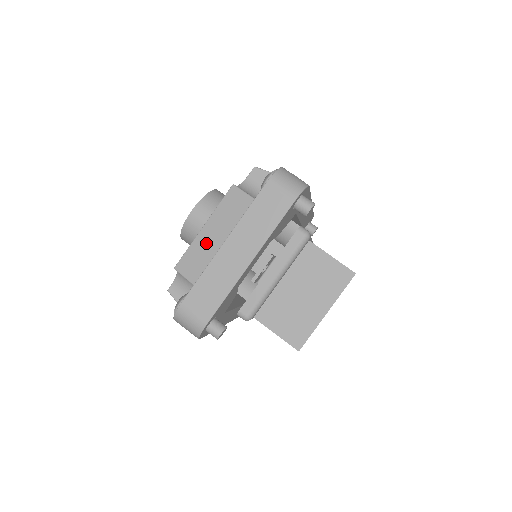
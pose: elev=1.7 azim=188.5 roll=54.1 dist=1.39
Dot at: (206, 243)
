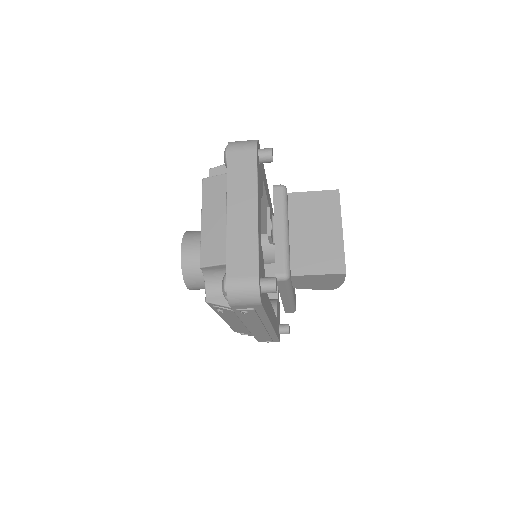
Dot at: (212, 229)
